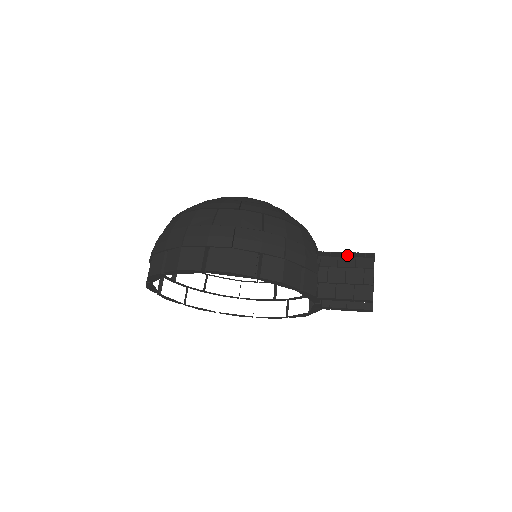
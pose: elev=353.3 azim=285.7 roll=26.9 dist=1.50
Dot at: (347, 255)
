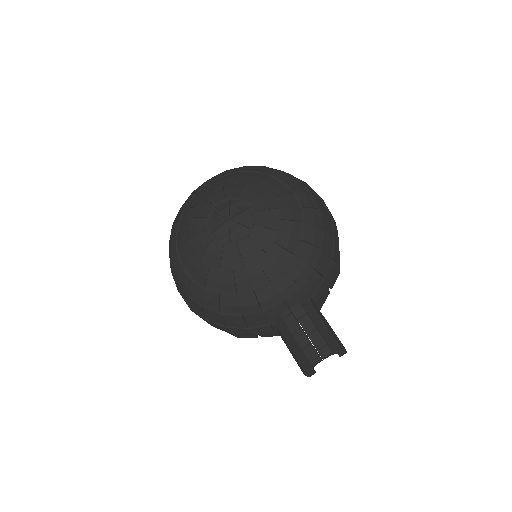
Dot at: (298, 341)
